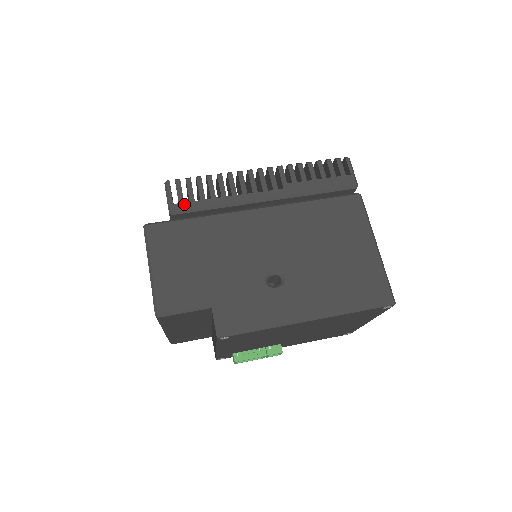
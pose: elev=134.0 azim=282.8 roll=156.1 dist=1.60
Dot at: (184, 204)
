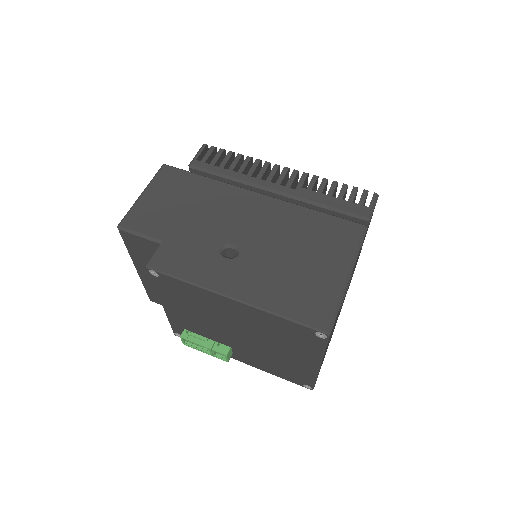
Dot at: (204, 164)
